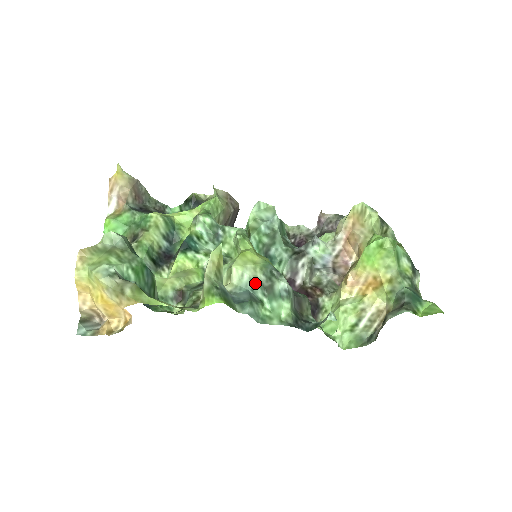
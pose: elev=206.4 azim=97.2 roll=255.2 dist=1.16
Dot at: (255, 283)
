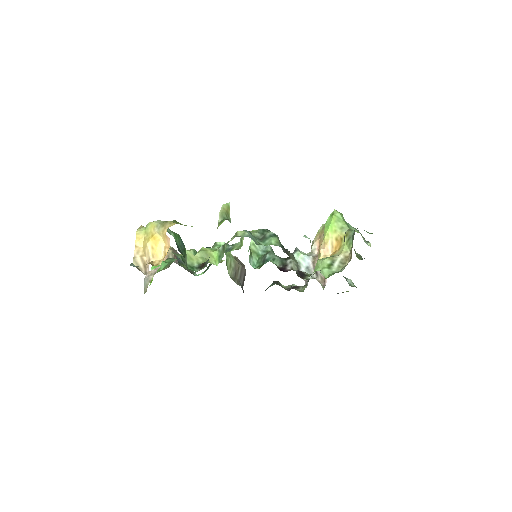
Dot at: occluded
